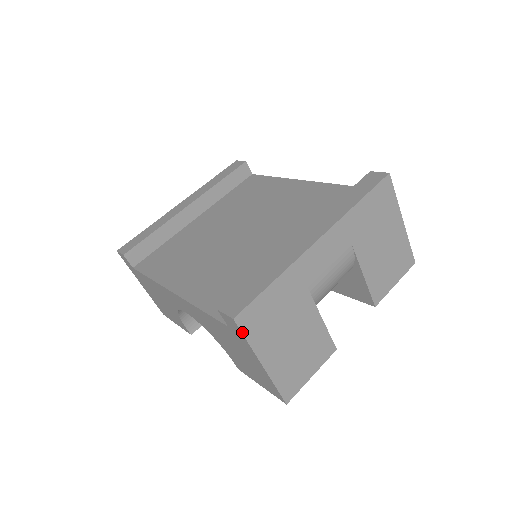
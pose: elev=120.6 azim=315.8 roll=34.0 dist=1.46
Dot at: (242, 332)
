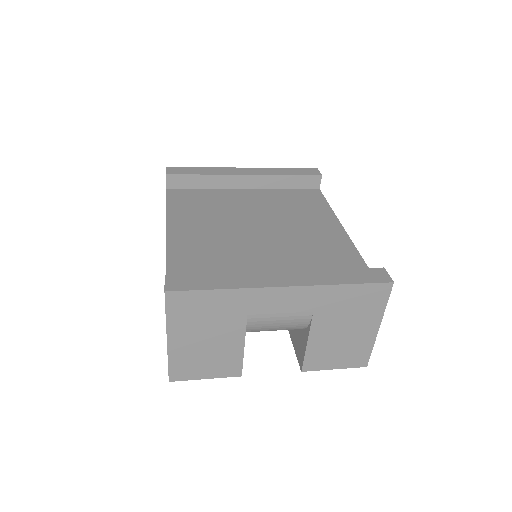
Dot at: (166, 306)
